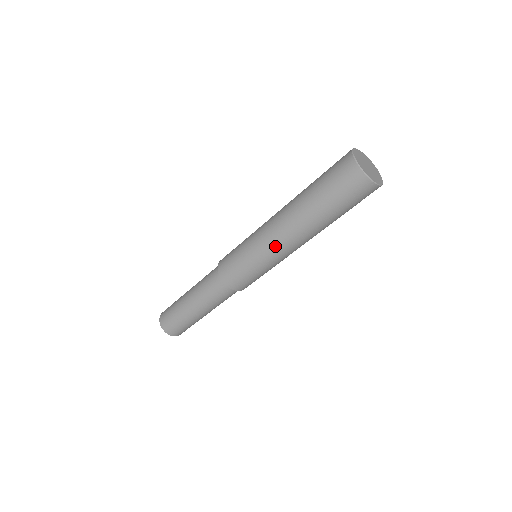
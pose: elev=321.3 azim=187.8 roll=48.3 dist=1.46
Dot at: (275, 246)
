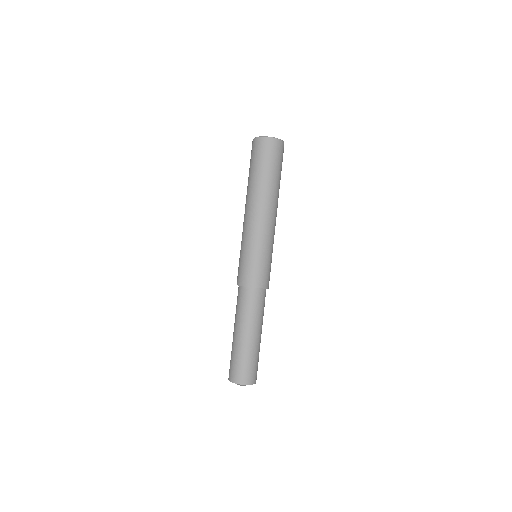
Dot at: (263, 226)
